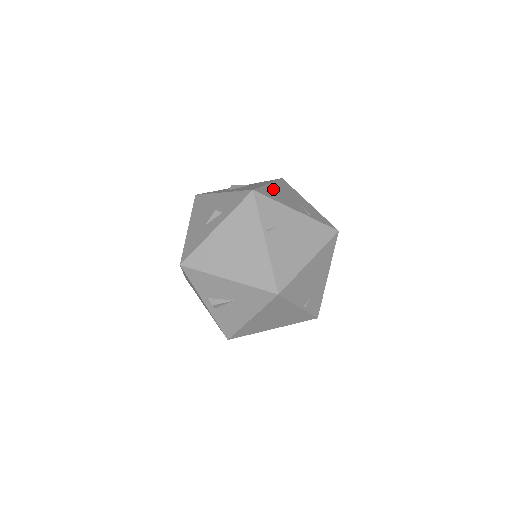
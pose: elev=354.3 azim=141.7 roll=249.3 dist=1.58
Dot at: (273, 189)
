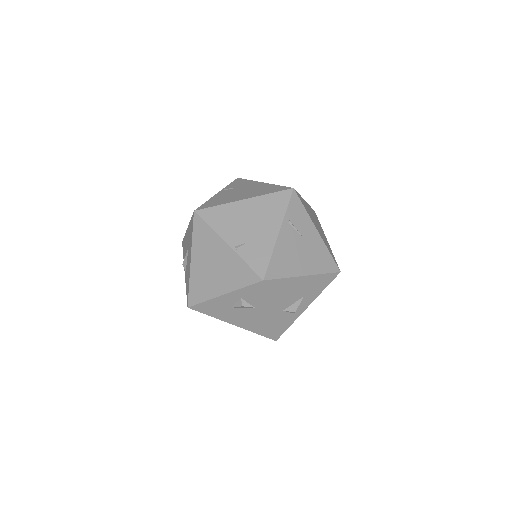
Dot at: occluded
